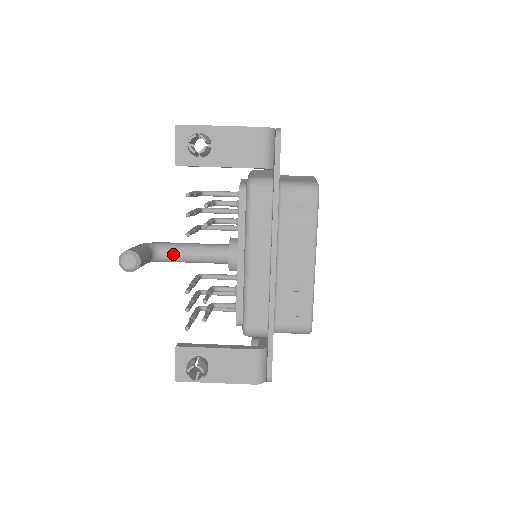
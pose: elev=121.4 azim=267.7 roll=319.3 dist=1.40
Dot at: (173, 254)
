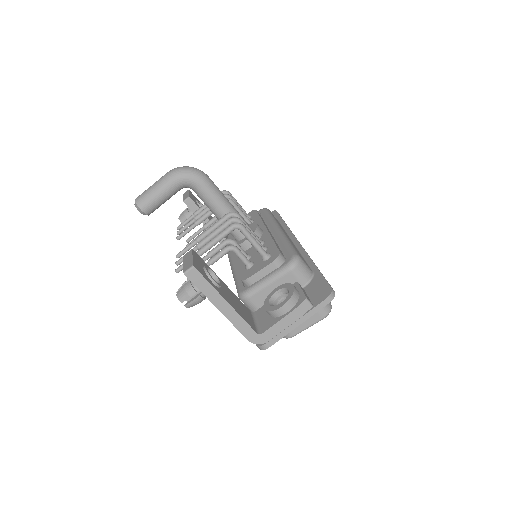
Dot at: occluded
